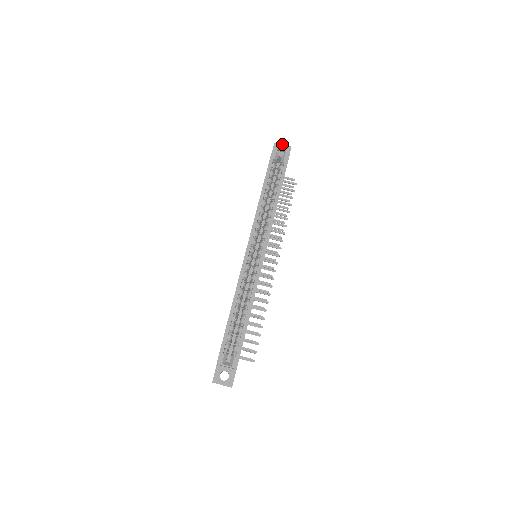
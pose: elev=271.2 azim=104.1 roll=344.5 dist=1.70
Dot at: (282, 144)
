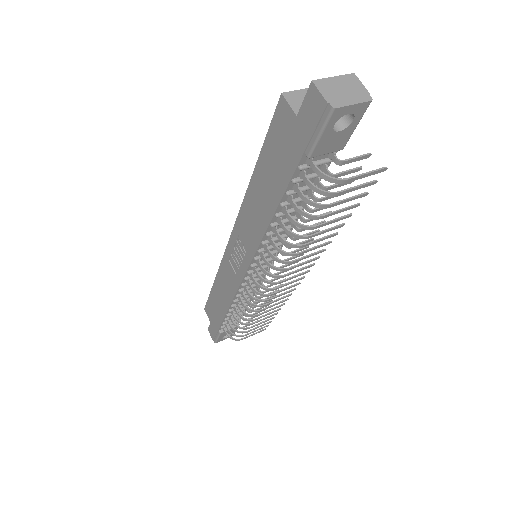
Dot at: occluded
